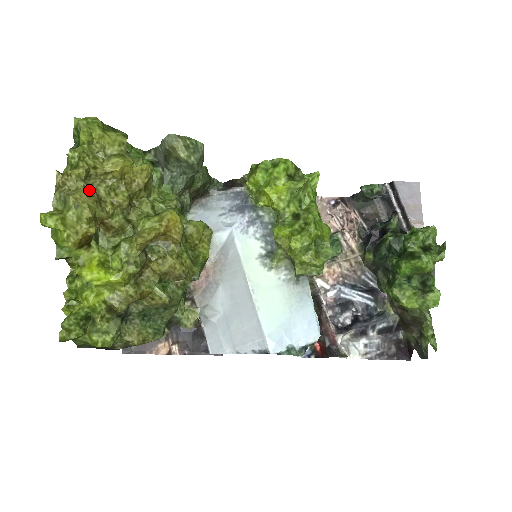
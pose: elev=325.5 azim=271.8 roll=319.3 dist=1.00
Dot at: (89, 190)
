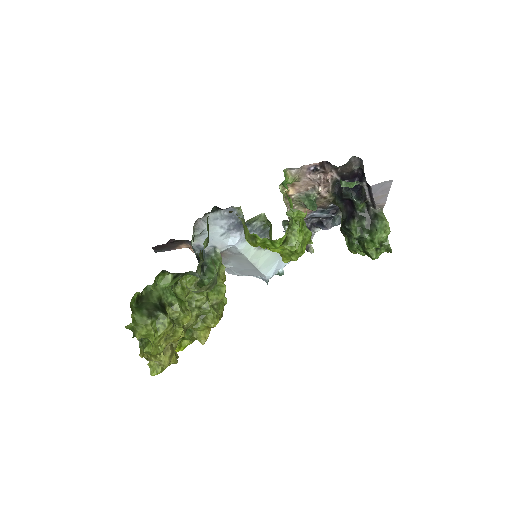
Dot at: (168, 355)
